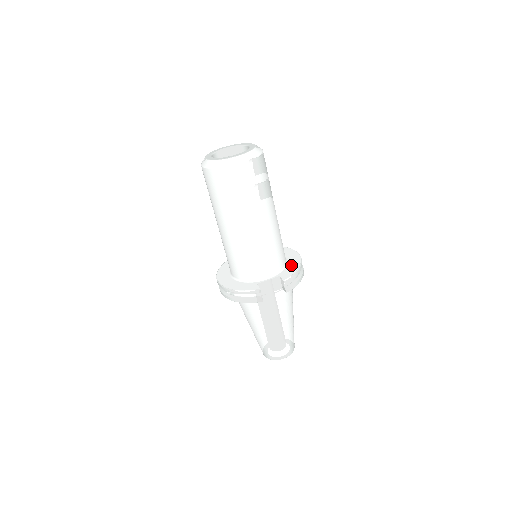
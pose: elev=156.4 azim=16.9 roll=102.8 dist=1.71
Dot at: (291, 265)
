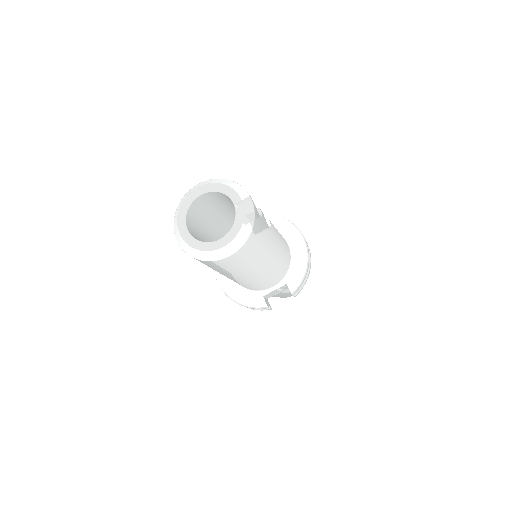
Dot at: (297, 263)
